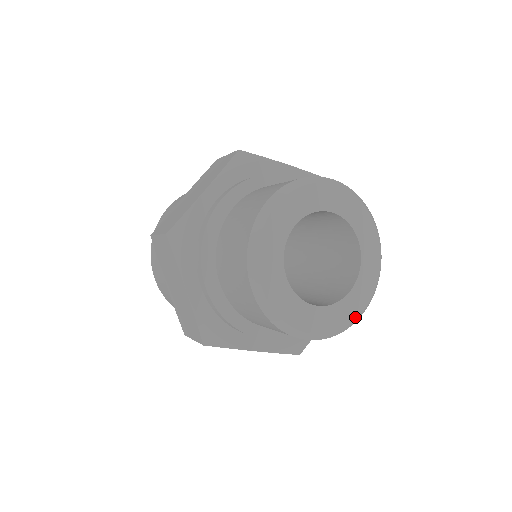
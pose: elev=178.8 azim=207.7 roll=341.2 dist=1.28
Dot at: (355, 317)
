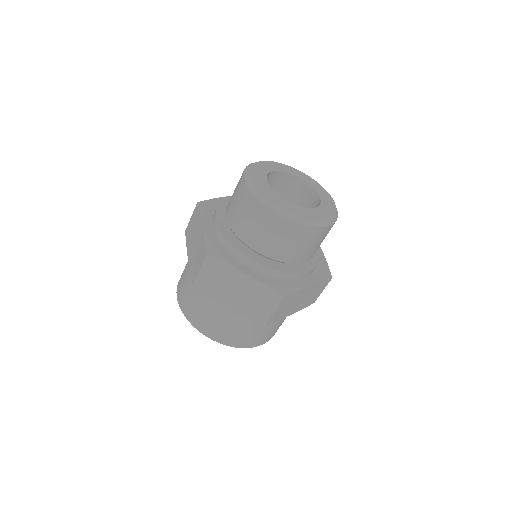
Dot at: (335, 207)
